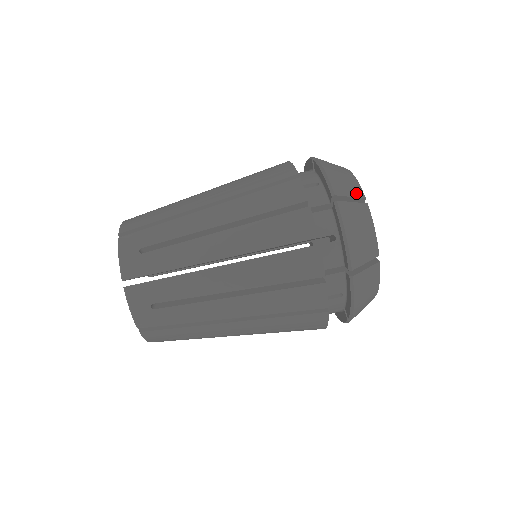
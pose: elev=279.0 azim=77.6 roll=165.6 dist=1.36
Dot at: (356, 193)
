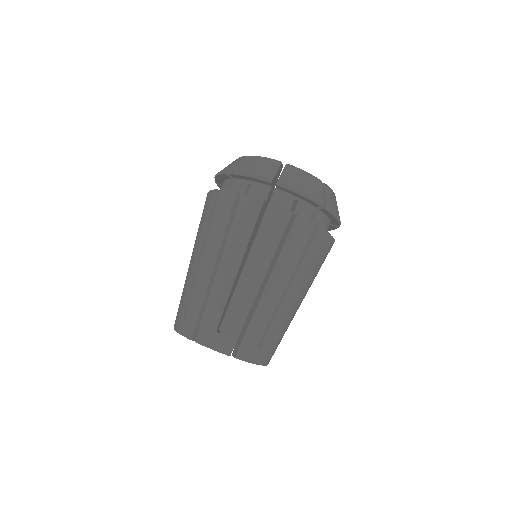
Dot at: (238, 160)
